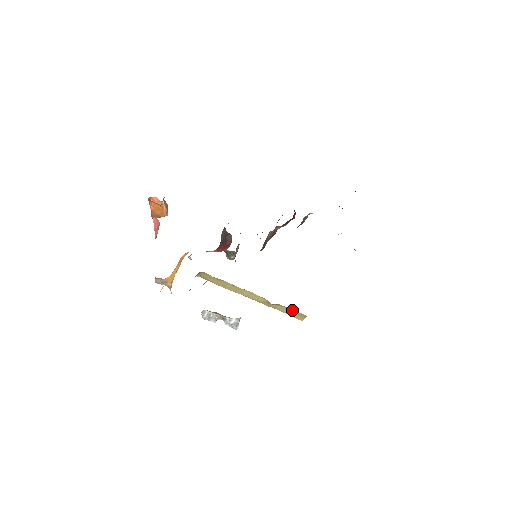
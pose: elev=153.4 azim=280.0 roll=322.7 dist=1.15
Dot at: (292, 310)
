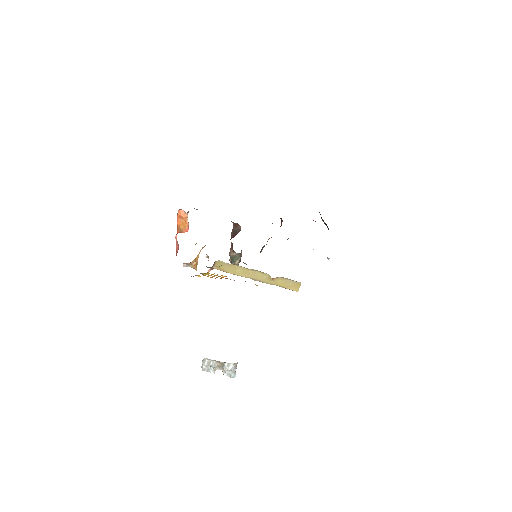
Dot at: (289, 280)
